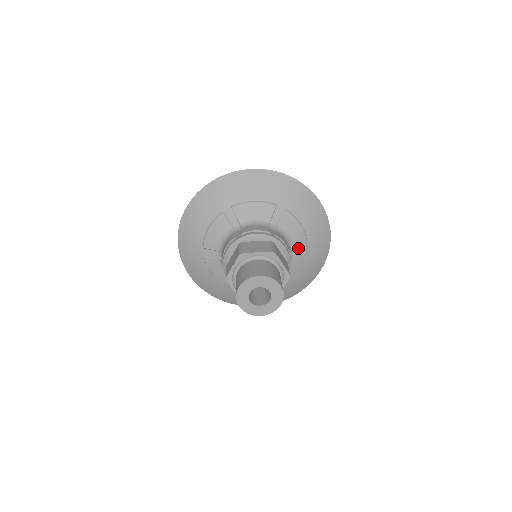
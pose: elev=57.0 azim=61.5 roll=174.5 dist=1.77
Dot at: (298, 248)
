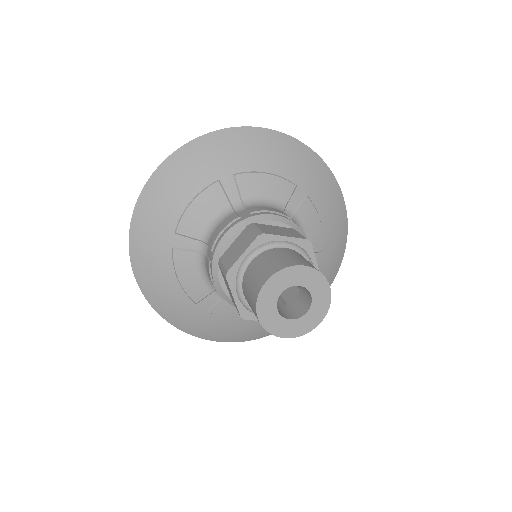
Dot at: occluded
